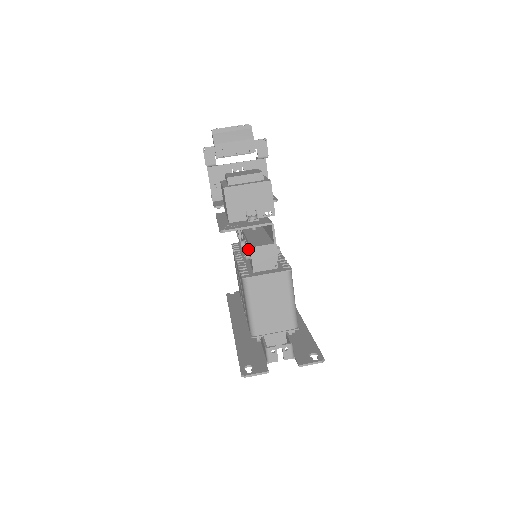
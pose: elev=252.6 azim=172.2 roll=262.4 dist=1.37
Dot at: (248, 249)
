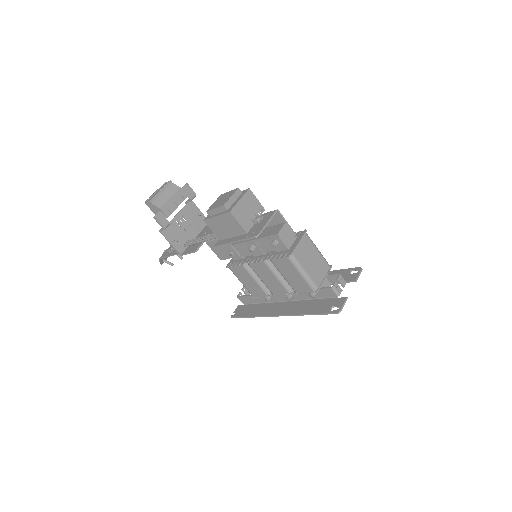
Dot at: (269, 241)
